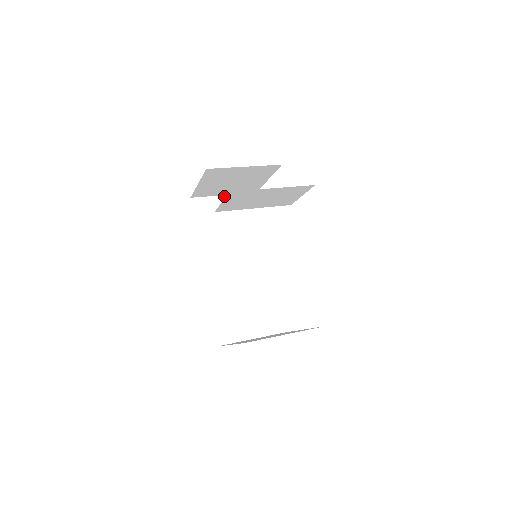
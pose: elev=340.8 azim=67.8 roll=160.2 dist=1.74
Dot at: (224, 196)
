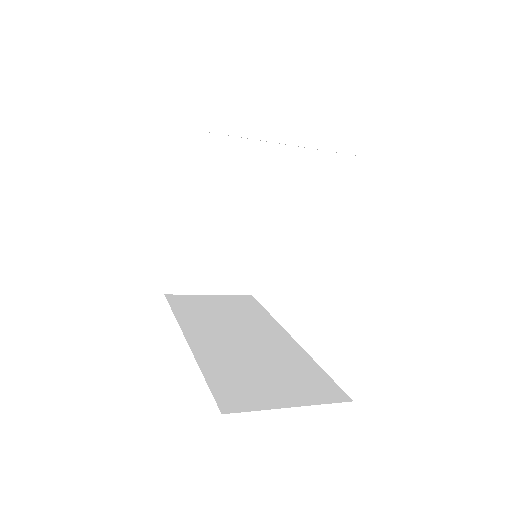
Dot at: (210, 295)
